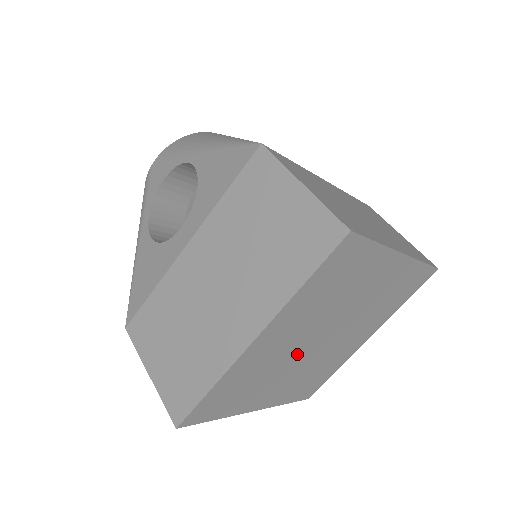
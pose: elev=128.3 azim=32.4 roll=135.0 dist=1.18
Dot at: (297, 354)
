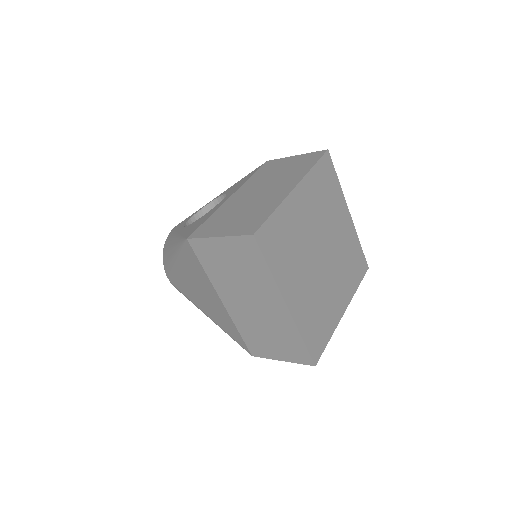
Dot at: (310, 250)
